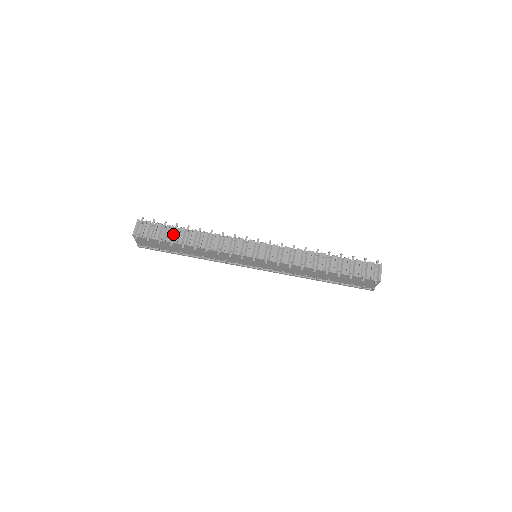
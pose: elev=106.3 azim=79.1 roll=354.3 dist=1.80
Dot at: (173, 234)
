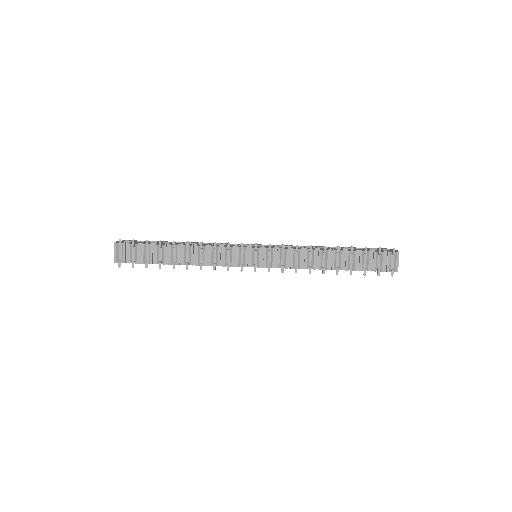
Dot at: (159, 253)
